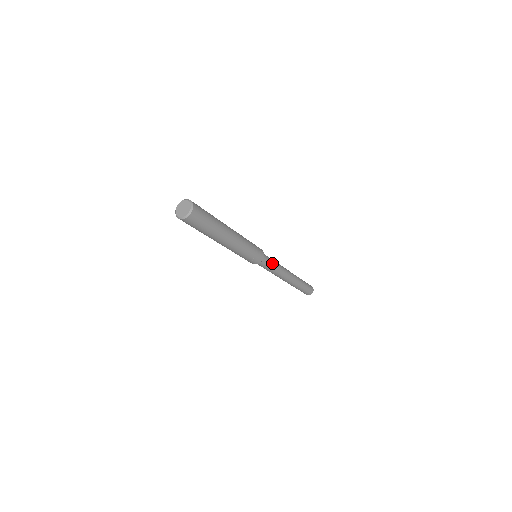
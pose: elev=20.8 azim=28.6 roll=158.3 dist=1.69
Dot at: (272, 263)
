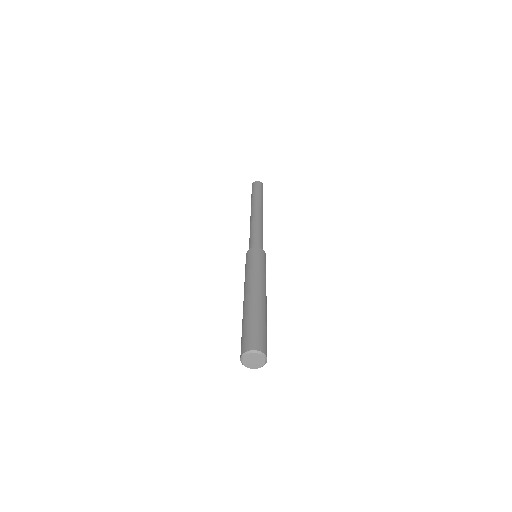
Dot at: occluded
